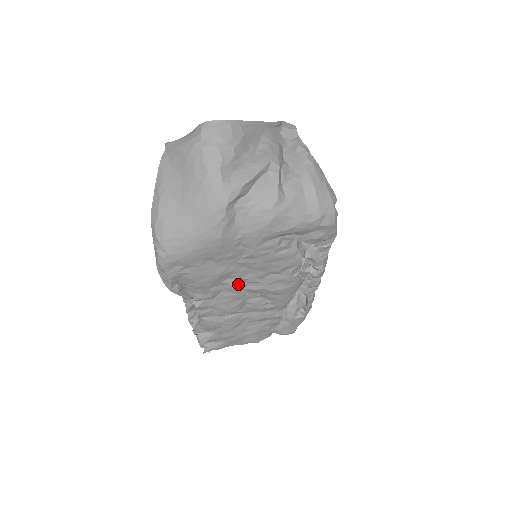
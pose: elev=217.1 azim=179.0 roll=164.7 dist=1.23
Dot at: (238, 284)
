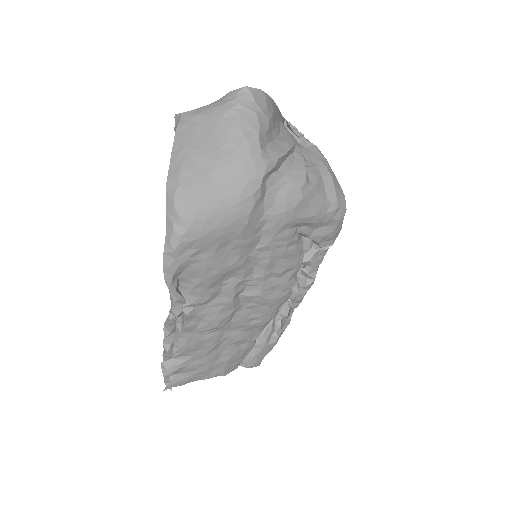
Dot at: (238, 286)
